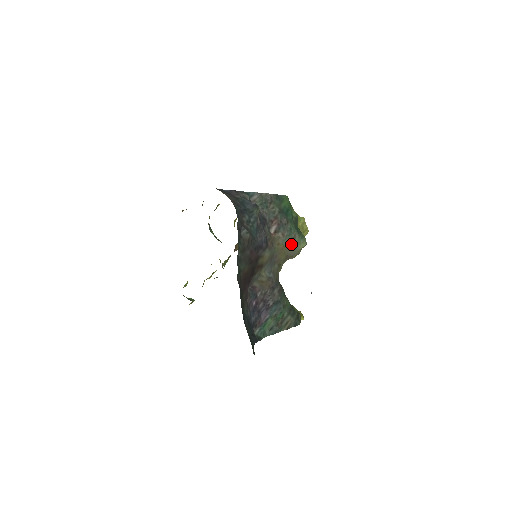
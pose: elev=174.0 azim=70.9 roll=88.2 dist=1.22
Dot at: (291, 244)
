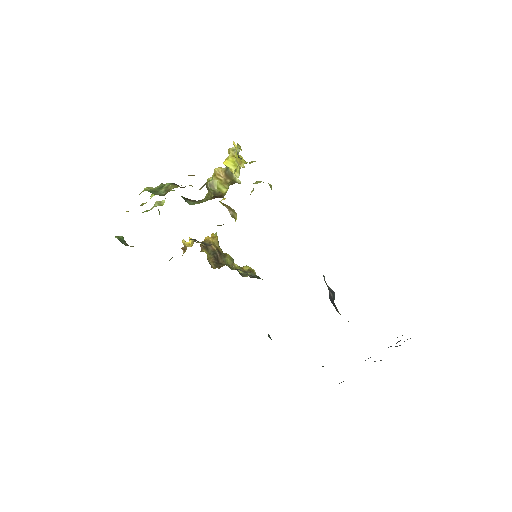
Dot at: occluded
